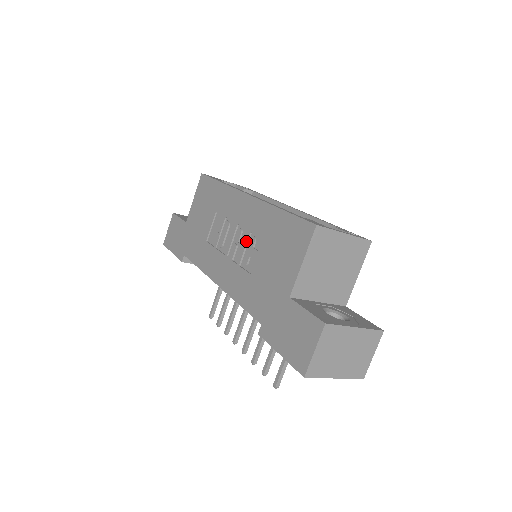
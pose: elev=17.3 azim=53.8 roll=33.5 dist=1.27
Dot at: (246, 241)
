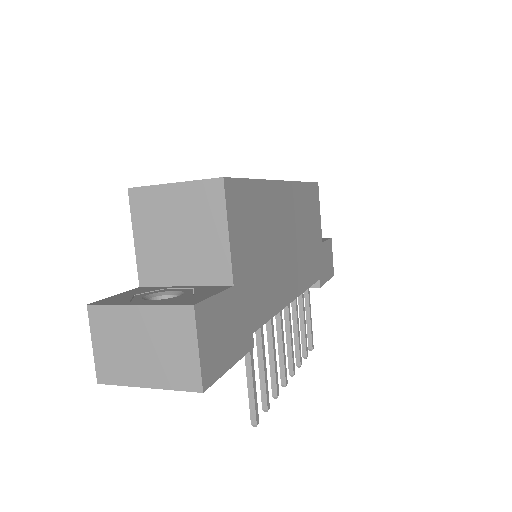
Dot at: occluded
